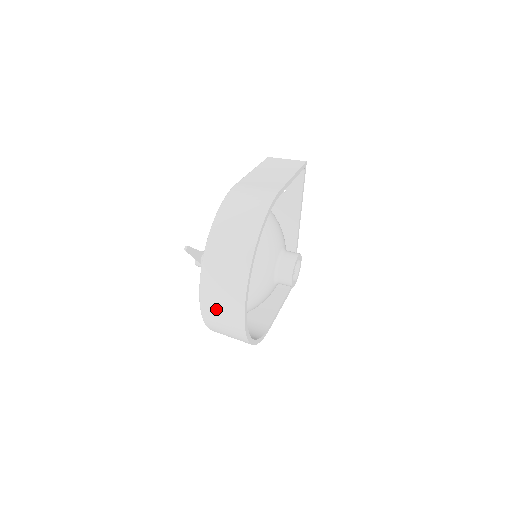
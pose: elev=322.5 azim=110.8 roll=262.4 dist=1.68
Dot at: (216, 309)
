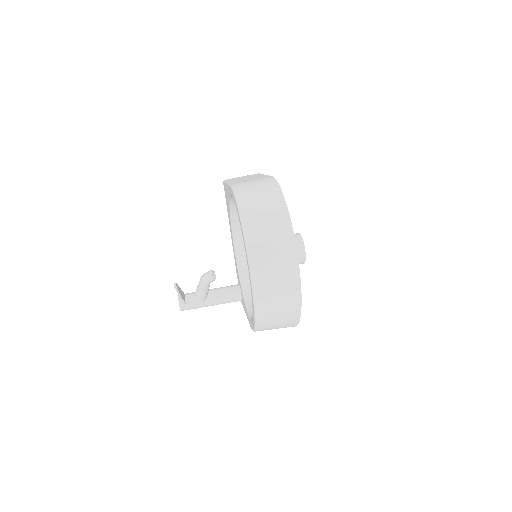
Dot at: (270, 283)
